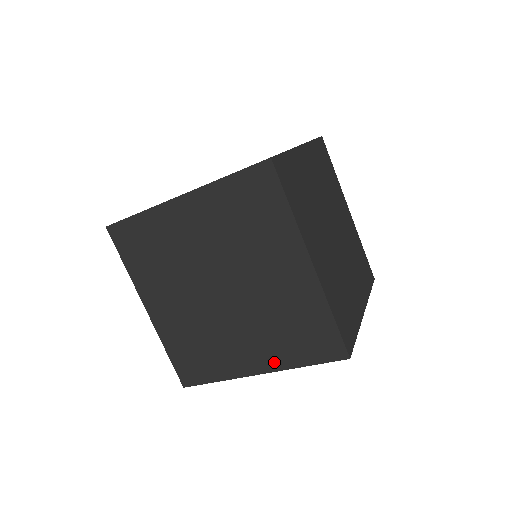
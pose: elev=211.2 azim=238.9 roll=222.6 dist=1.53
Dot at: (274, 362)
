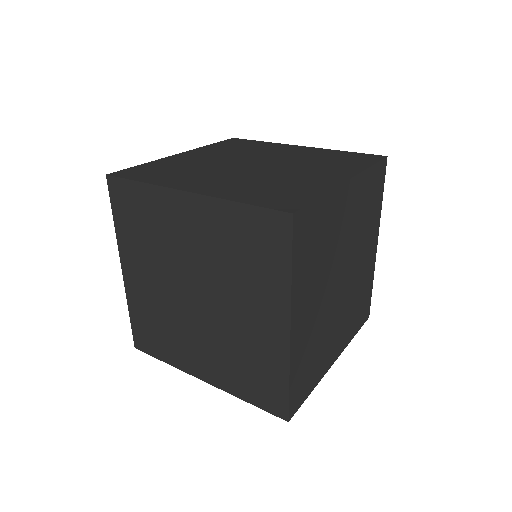
Dot at: occluded
